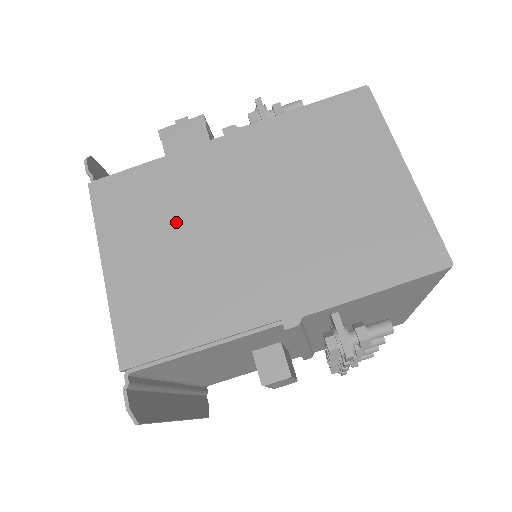
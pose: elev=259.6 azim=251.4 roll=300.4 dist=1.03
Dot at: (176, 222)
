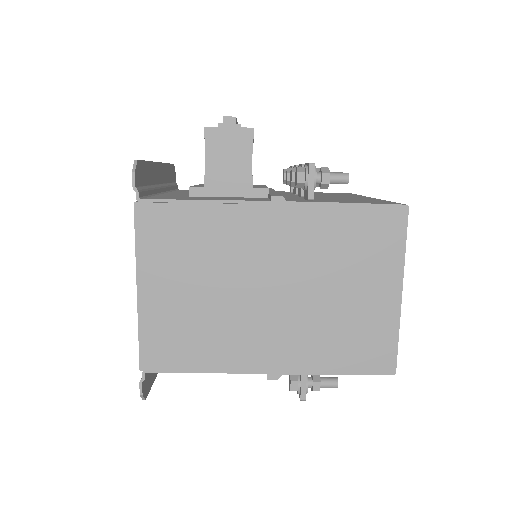
Dot at: (208, 271)
